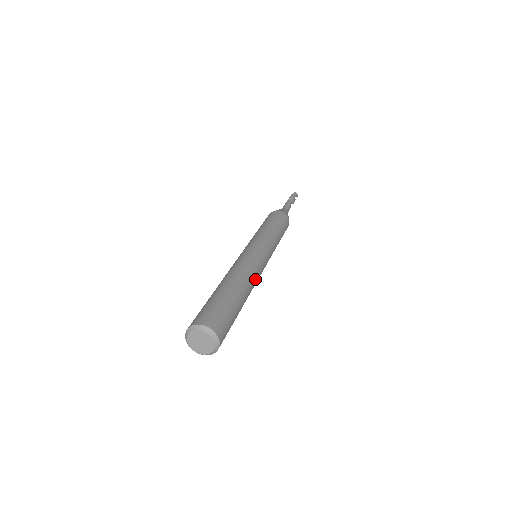
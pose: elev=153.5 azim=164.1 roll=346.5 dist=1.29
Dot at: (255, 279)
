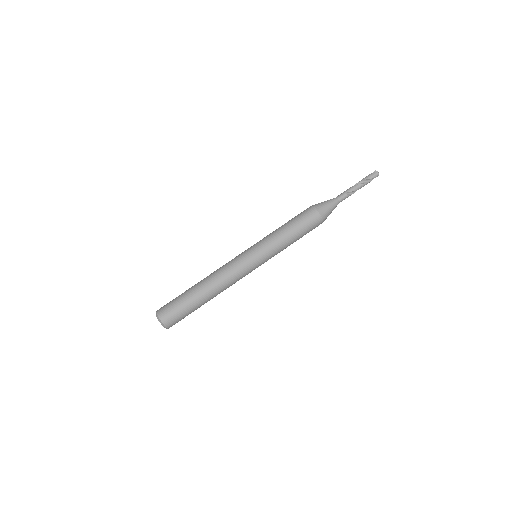
Dot at: (230, 285)
